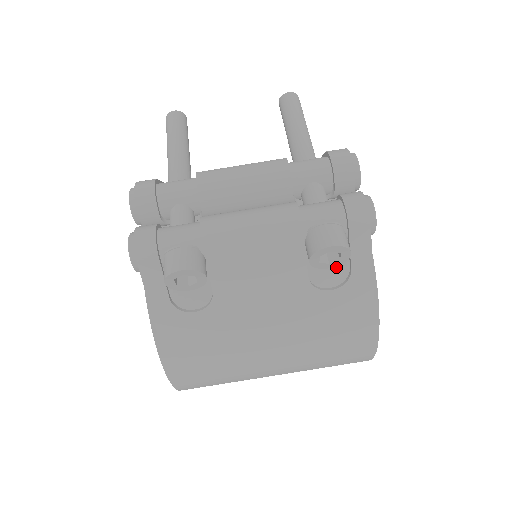
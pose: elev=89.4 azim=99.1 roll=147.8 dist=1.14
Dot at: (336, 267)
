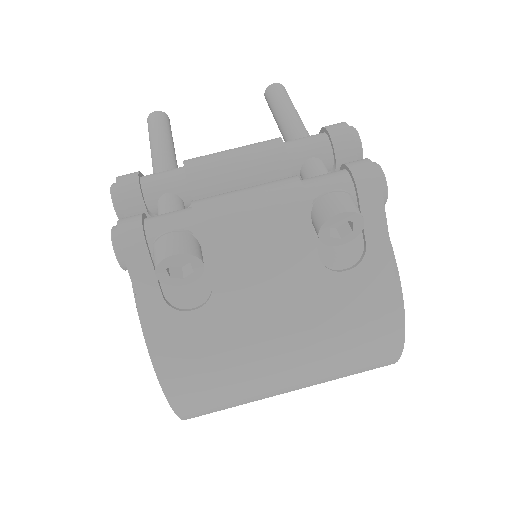
Dot at: (348, 246)
